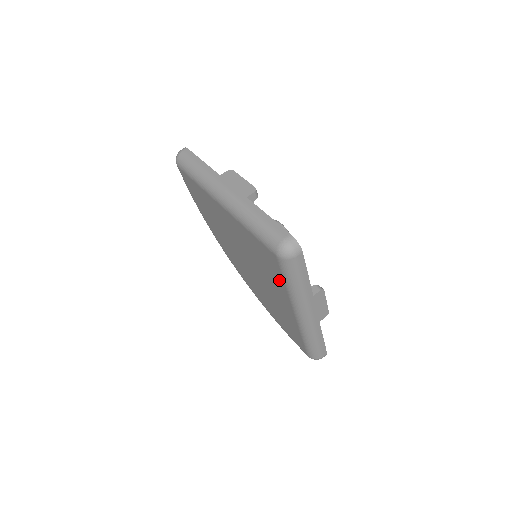
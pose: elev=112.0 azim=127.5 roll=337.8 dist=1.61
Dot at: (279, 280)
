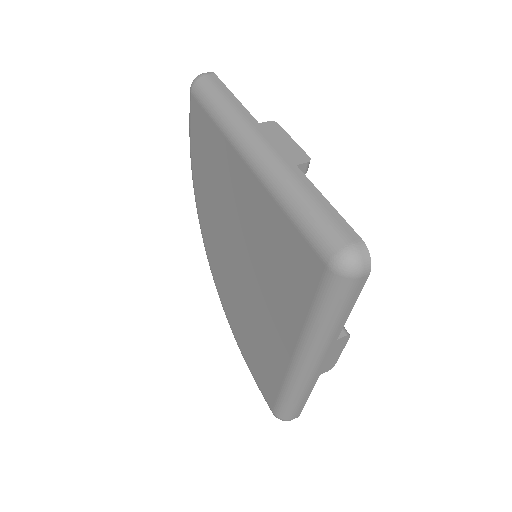
Dot at: (300, 302)
